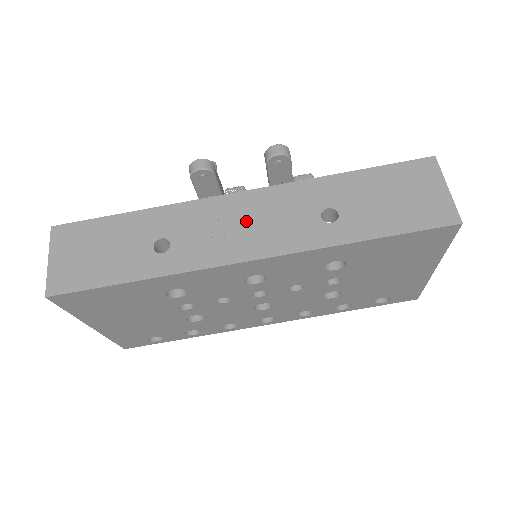
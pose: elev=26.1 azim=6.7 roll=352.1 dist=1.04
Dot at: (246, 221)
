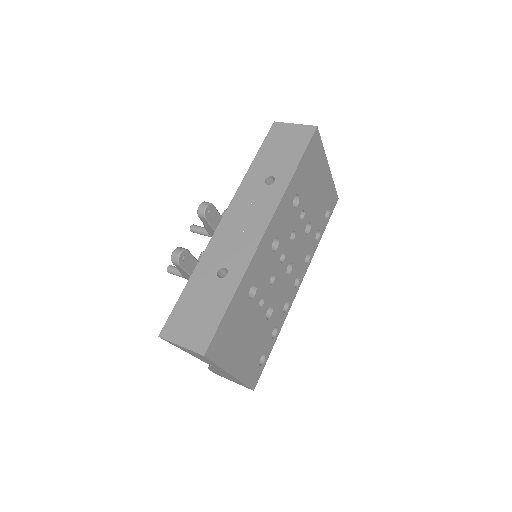
Dot at: (242, 222)
